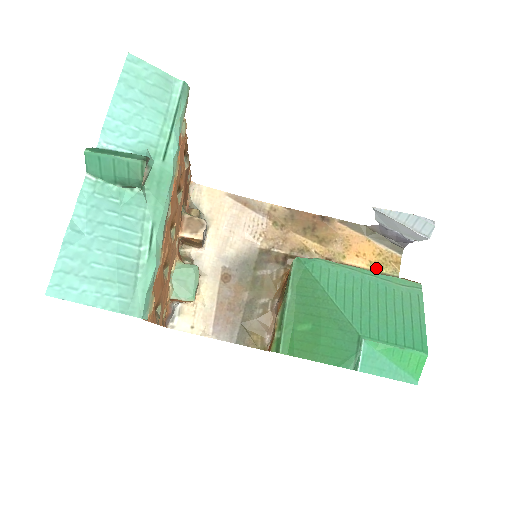
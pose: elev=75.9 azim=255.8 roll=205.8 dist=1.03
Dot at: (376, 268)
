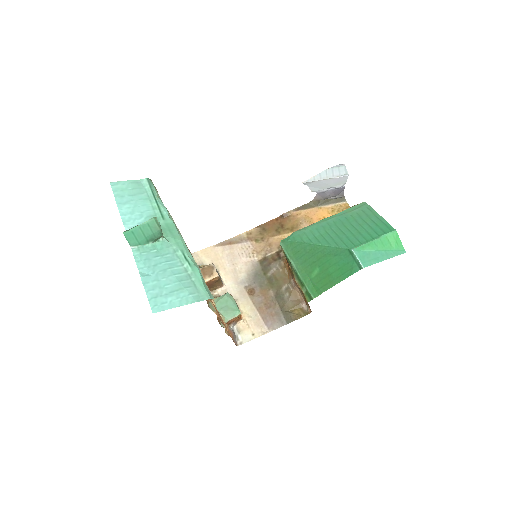
Dot at: occluded
